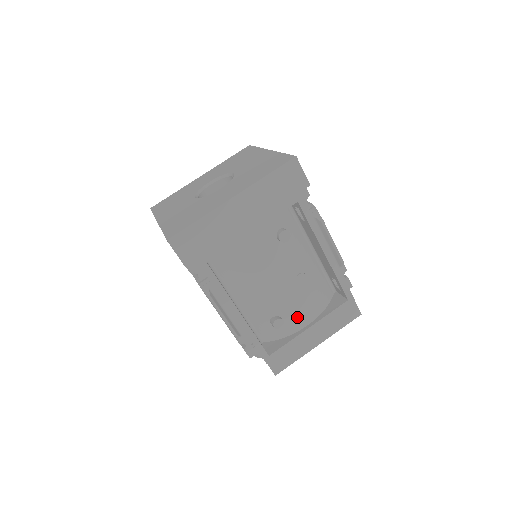
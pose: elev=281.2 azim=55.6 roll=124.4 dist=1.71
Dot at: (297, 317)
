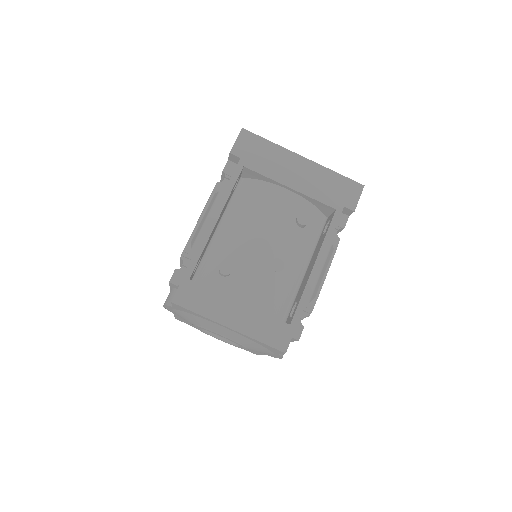
Dot at: (242, 285)
